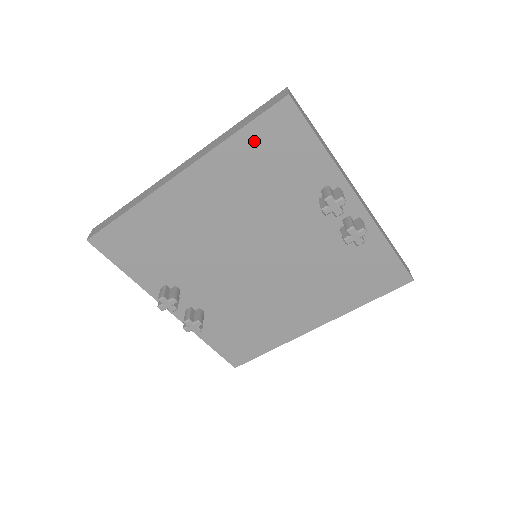
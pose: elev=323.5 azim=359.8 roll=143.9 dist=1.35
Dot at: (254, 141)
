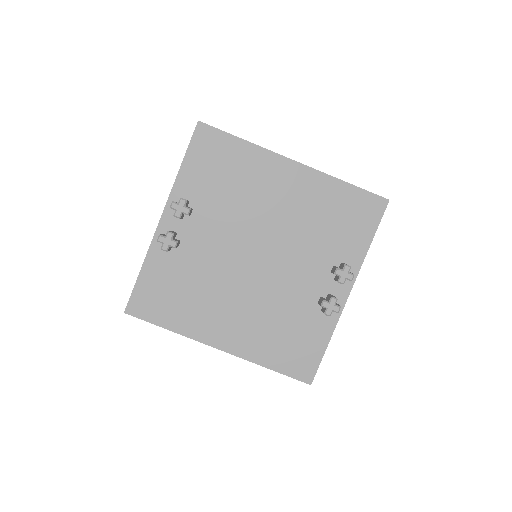
Dot at: (349, 197)
